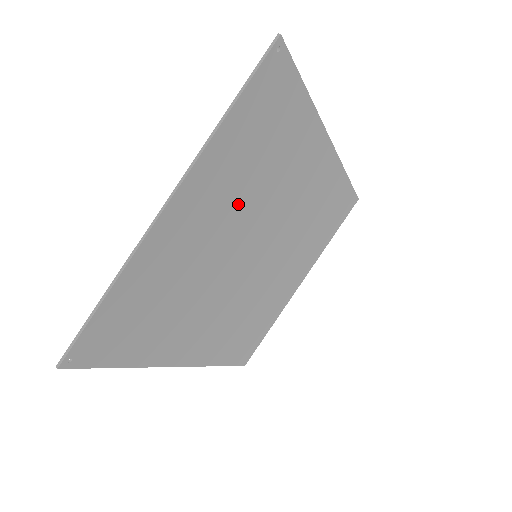
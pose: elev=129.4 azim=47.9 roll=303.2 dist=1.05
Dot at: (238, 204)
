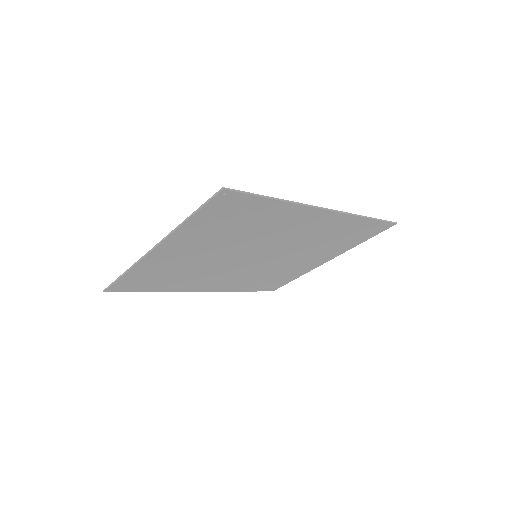
Dot at: (220, 243)
